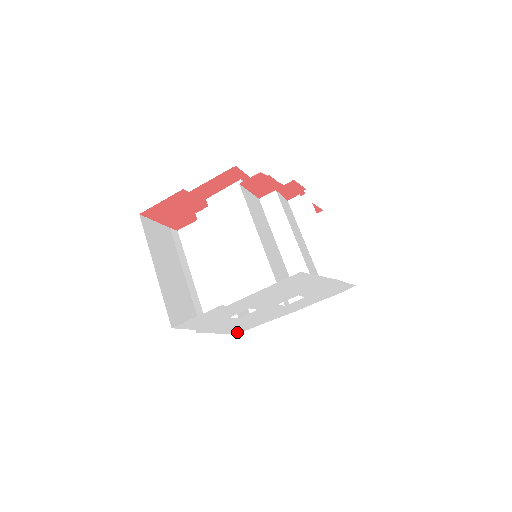
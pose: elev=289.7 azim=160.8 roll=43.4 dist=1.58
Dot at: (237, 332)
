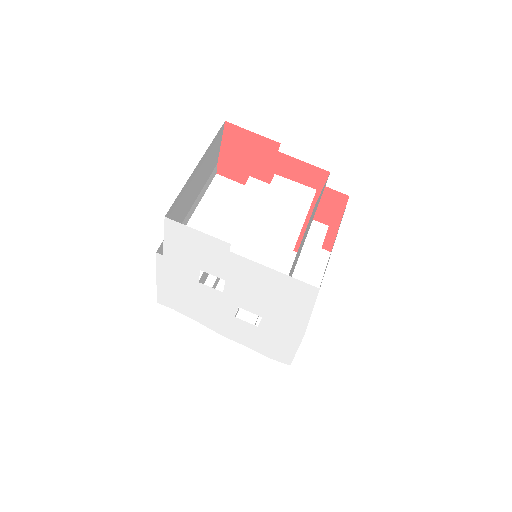
Dot at: (162, 299)
